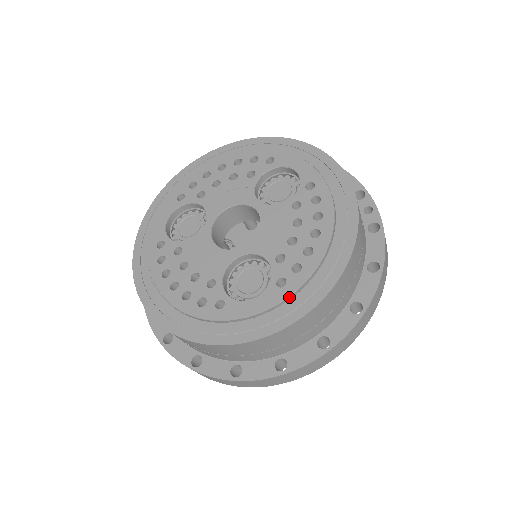
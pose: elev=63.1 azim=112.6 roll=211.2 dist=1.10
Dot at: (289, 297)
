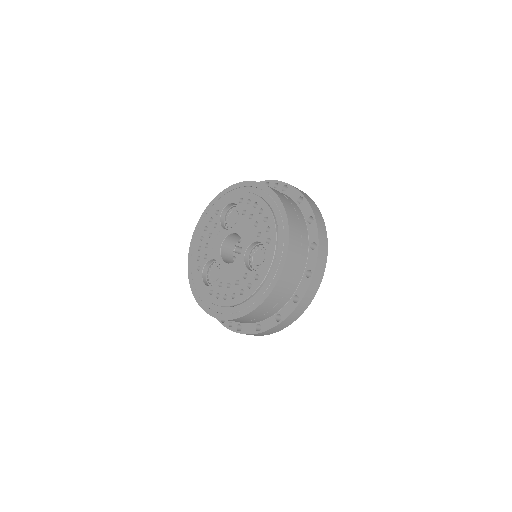
Dot at: (277, 241)
